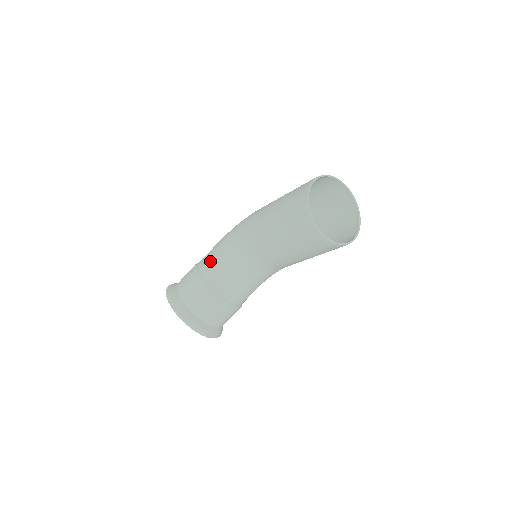
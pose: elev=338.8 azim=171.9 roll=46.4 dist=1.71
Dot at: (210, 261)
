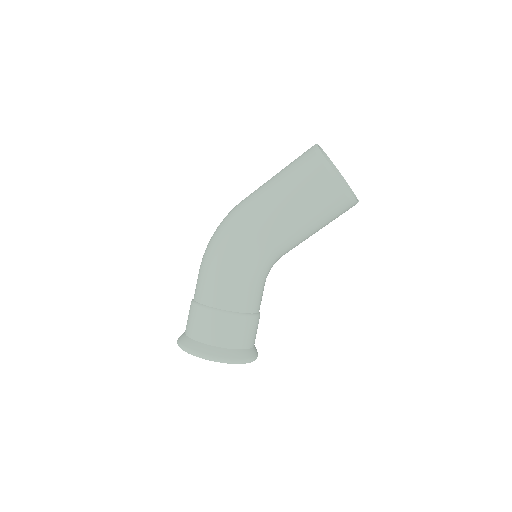
Dot at: (228, 293)
